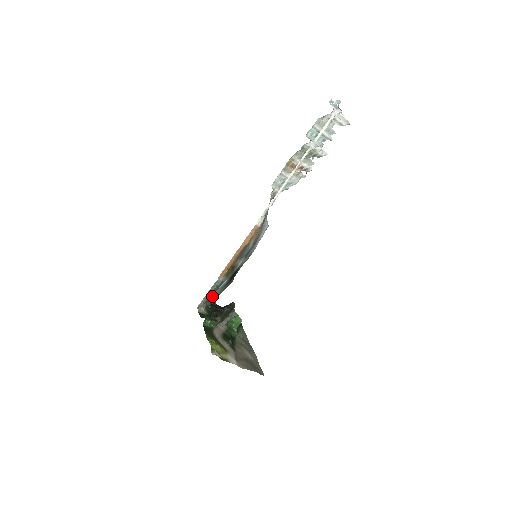
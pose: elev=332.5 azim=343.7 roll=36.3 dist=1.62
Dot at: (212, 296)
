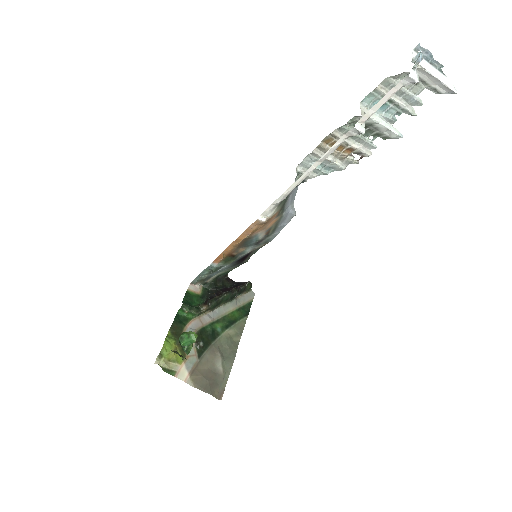
Dot at: (213, 274)
